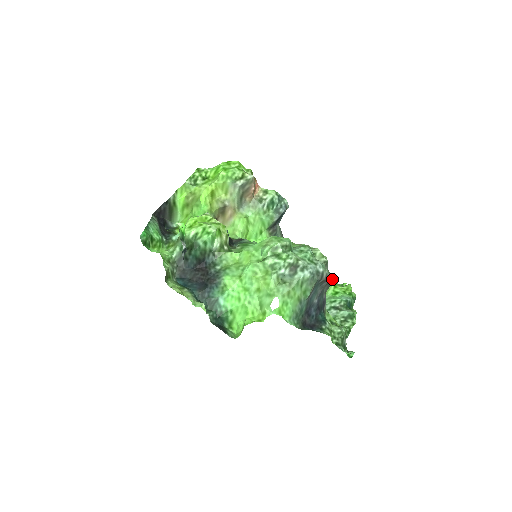
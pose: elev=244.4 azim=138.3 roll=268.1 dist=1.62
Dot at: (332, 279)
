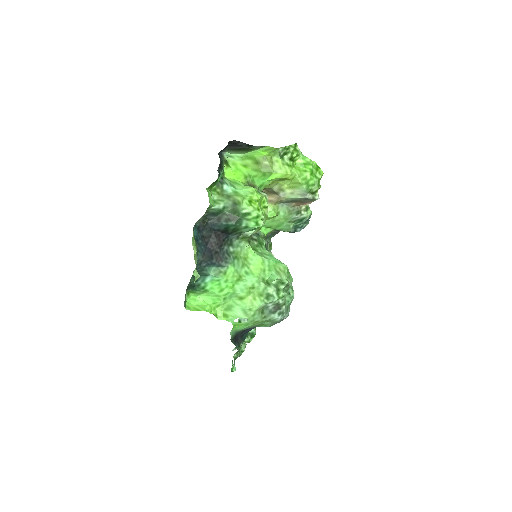
Dot at: occluded
